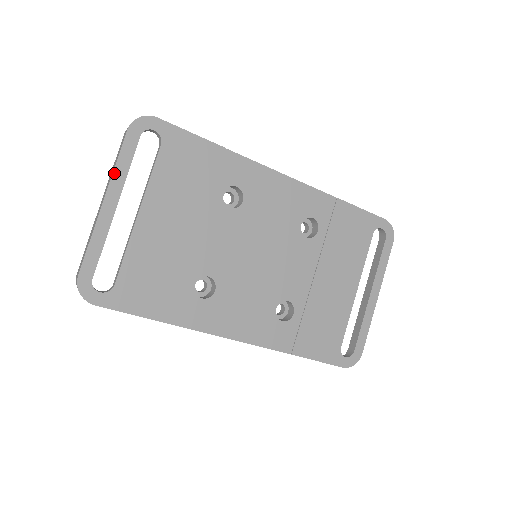
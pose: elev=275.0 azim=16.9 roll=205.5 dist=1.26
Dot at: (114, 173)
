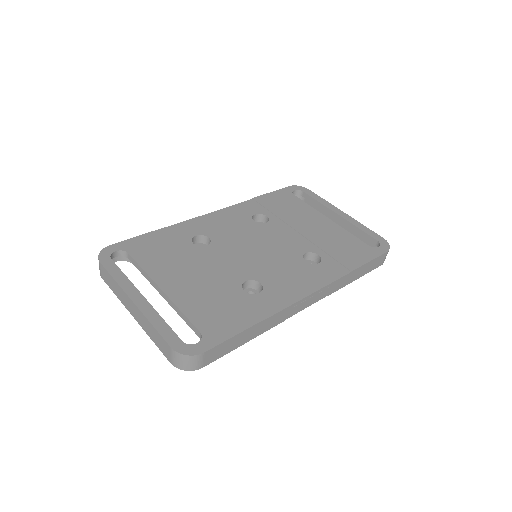
Dot at: (120, 285)
